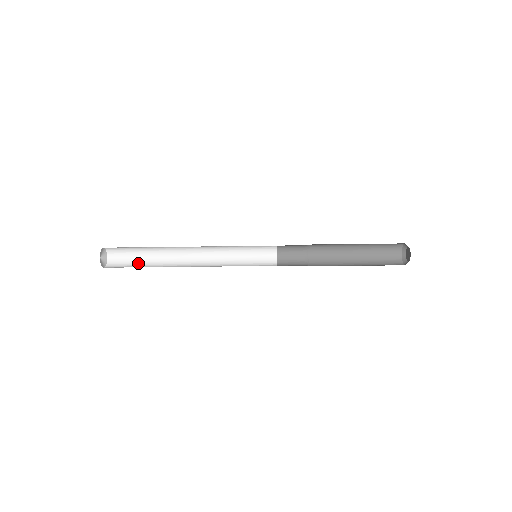
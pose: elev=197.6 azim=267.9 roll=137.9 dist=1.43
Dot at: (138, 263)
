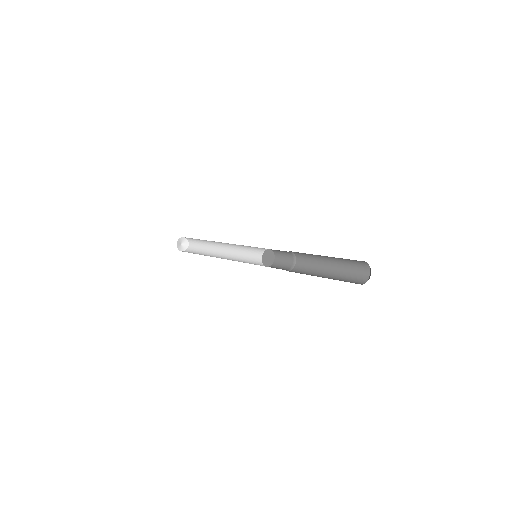
Dot at: (200, 251)
